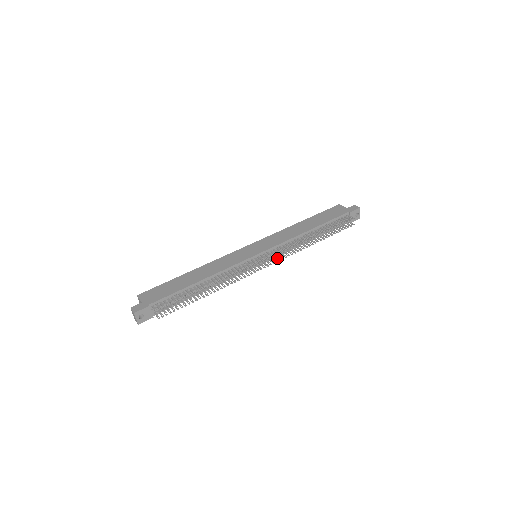
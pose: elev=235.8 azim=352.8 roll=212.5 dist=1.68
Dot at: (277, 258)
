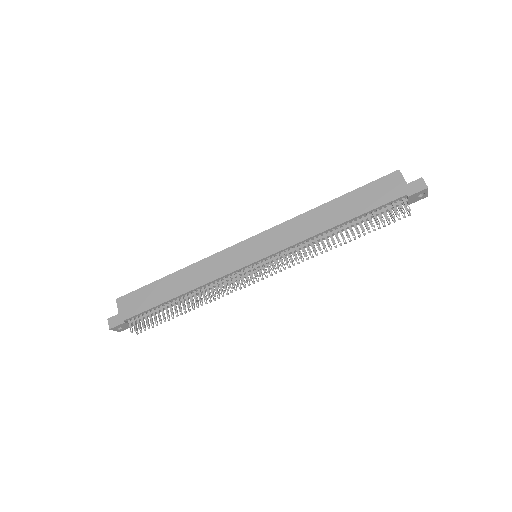
Dot at: occluded
